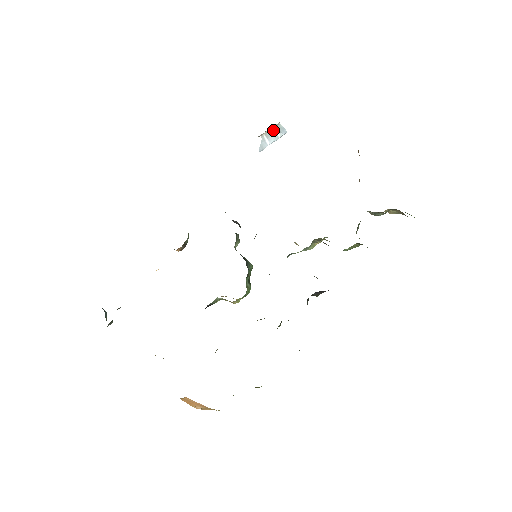
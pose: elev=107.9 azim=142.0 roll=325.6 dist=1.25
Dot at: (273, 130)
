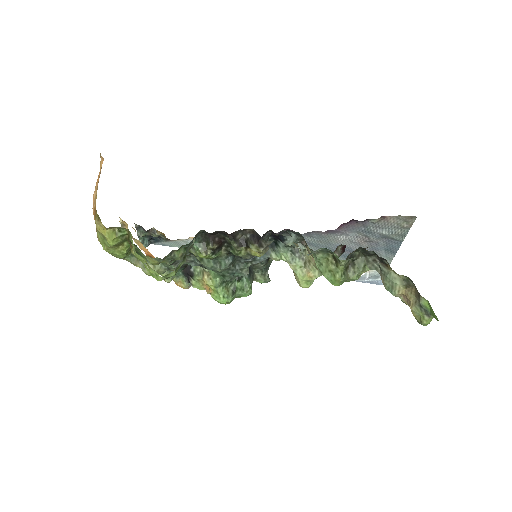
Dot at: (378, 273)
